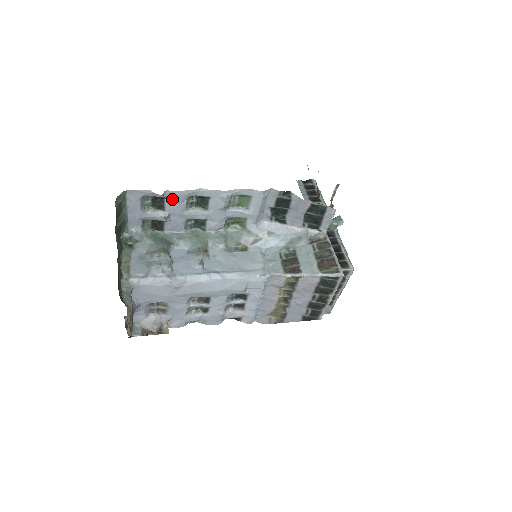
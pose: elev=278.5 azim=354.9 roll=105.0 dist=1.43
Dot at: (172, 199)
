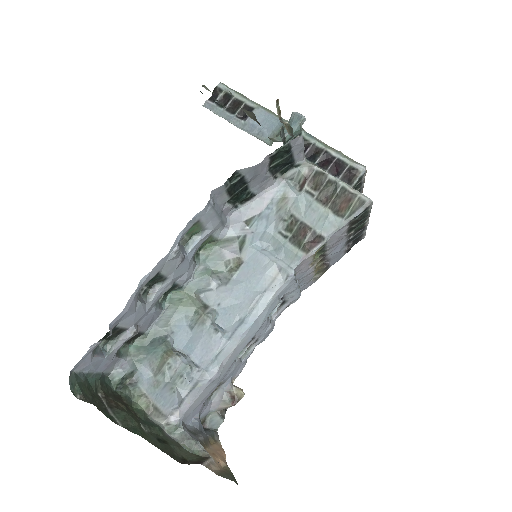
Dot at: (123, 318)
